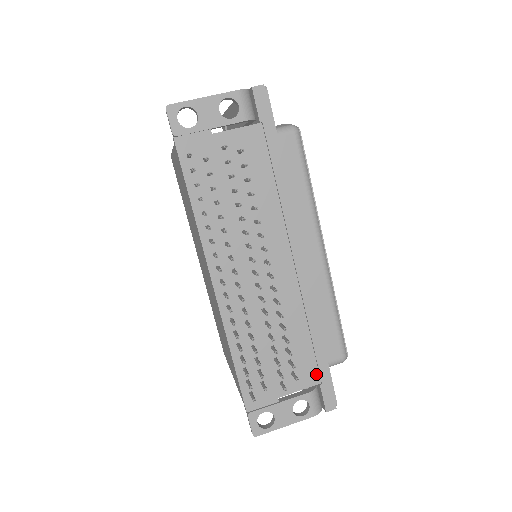
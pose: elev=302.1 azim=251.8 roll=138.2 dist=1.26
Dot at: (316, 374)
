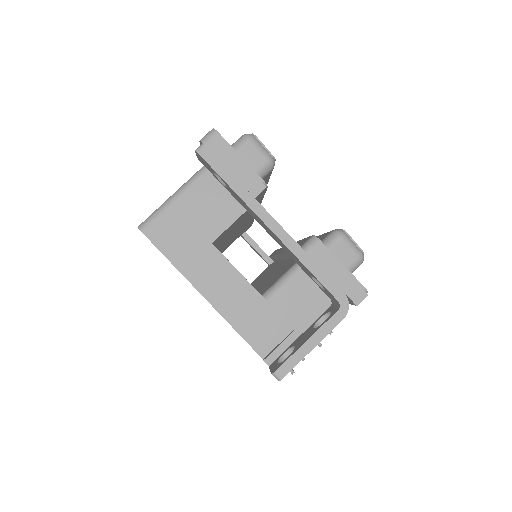
Dot at: occluded
